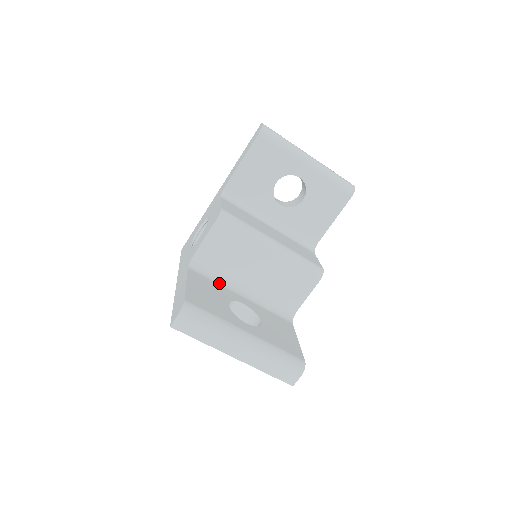
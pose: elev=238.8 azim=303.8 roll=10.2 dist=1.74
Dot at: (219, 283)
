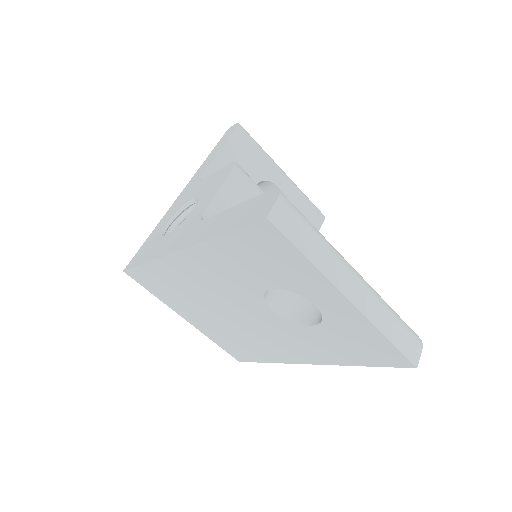
Dot at: occluded
